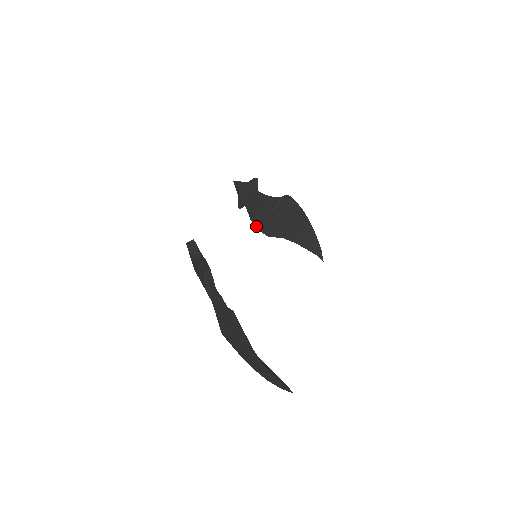
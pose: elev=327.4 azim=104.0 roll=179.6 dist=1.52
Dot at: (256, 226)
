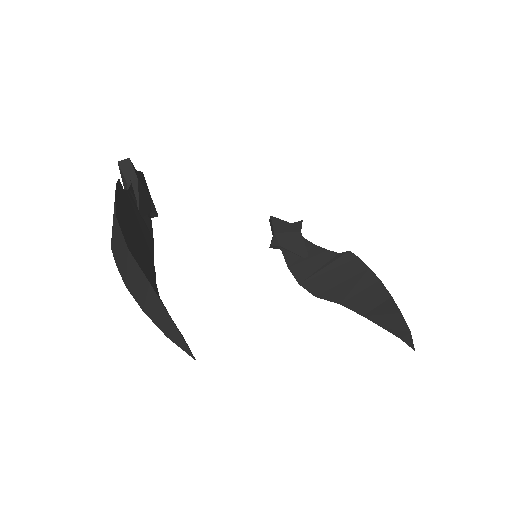
Dot at: (296, 278)
